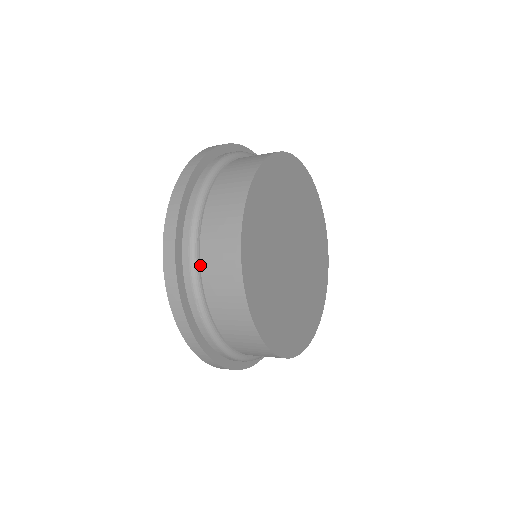
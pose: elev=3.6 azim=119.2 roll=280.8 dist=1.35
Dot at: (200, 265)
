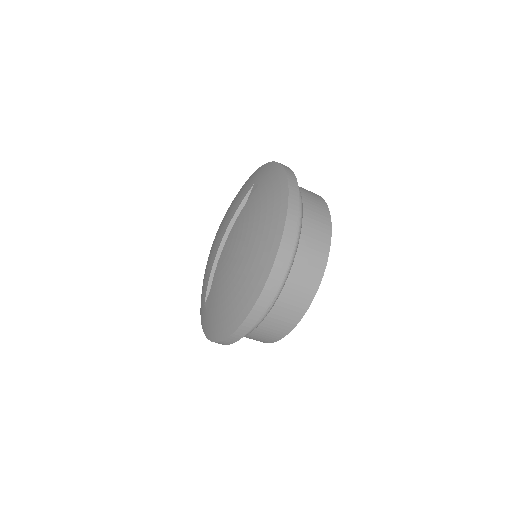
Dot at: occluded
